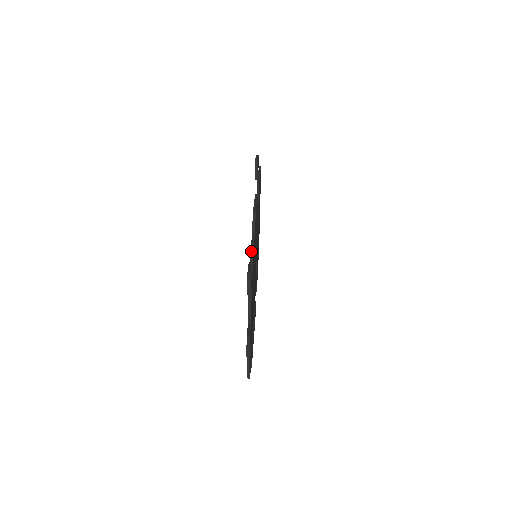
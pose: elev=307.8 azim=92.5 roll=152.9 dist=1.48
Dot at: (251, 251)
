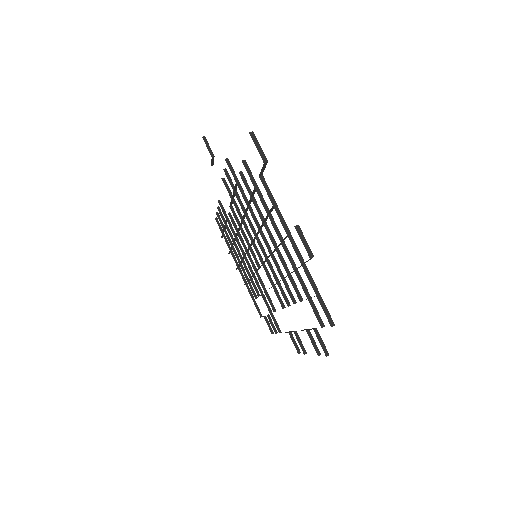
Dot at: (242, 160)
